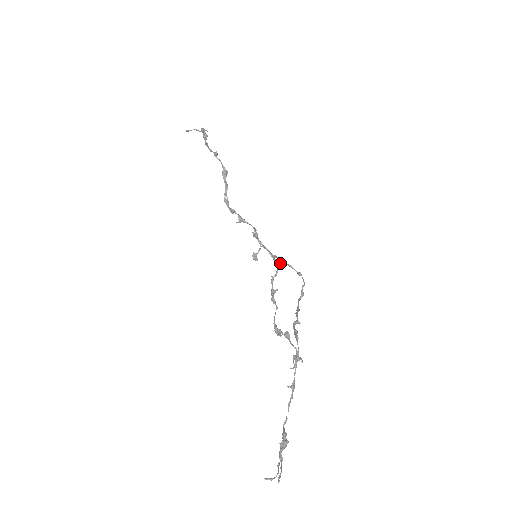
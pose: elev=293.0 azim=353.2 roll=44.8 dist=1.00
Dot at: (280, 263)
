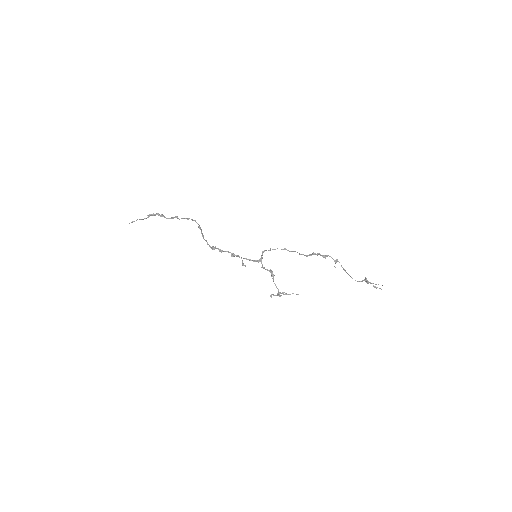
Dot at: (262, 257)
